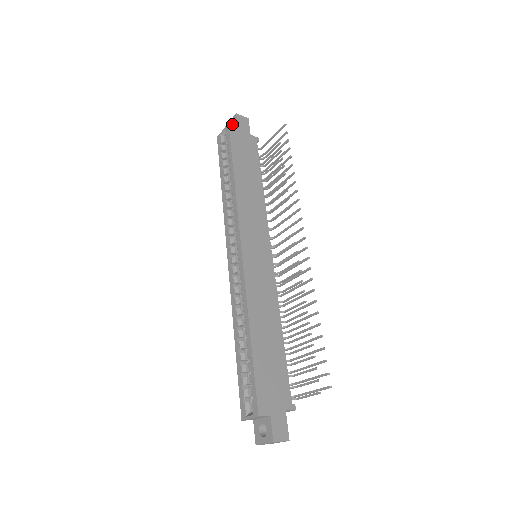
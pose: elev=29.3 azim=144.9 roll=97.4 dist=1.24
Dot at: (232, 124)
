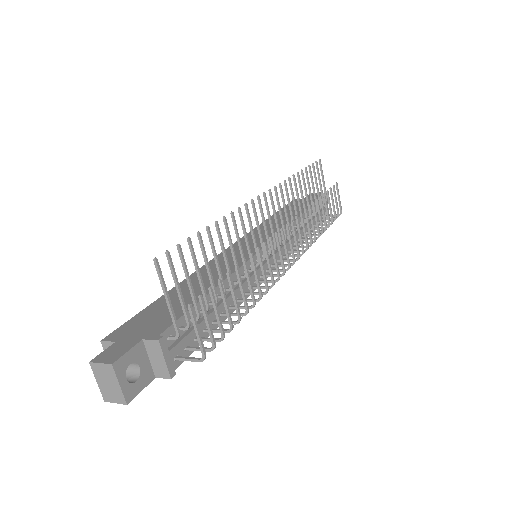
Dot at: occluded
